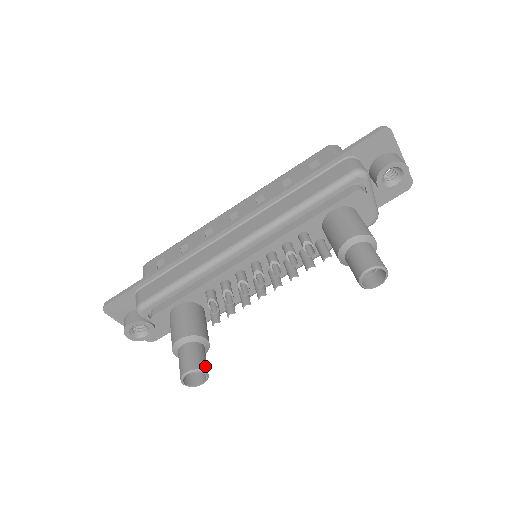
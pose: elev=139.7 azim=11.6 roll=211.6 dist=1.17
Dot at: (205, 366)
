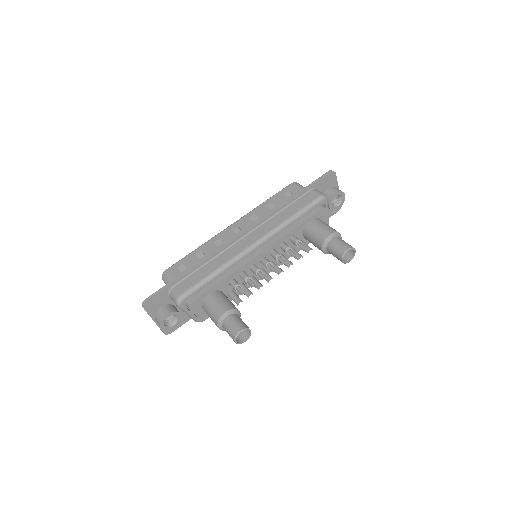
Dot at: (248, 327)
